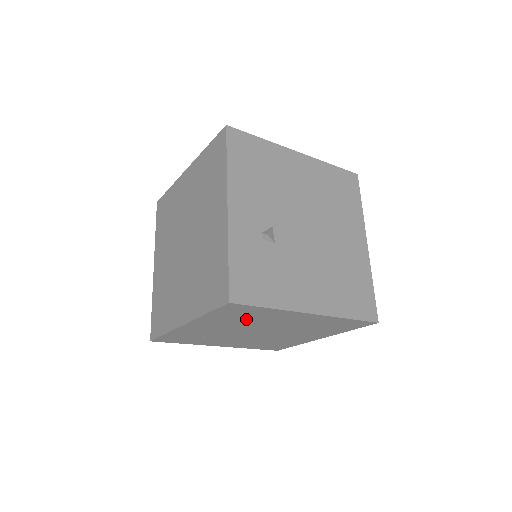
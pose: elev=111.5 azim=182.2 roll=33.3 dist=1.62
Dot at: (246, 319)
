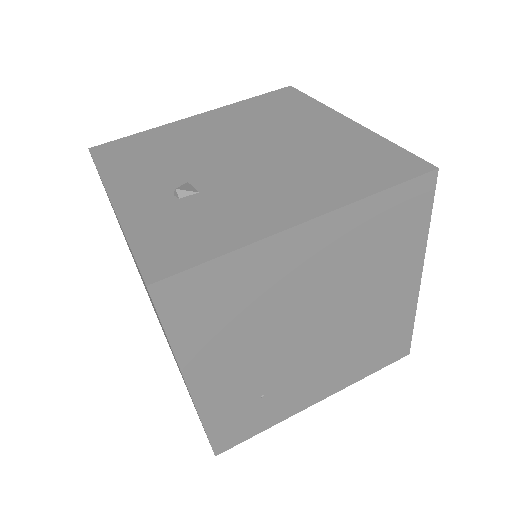
Dot at: (242, 310)
